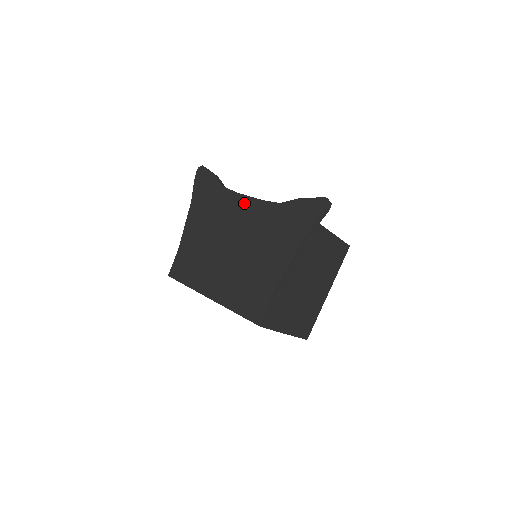
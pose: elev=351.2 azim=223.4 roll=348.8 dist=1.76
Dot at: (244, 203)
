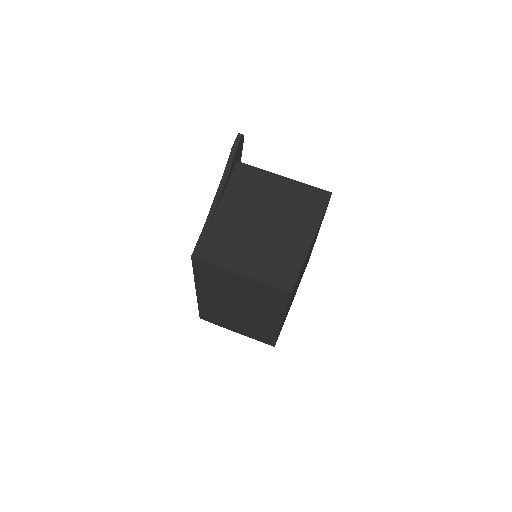
Dot at: occluded
